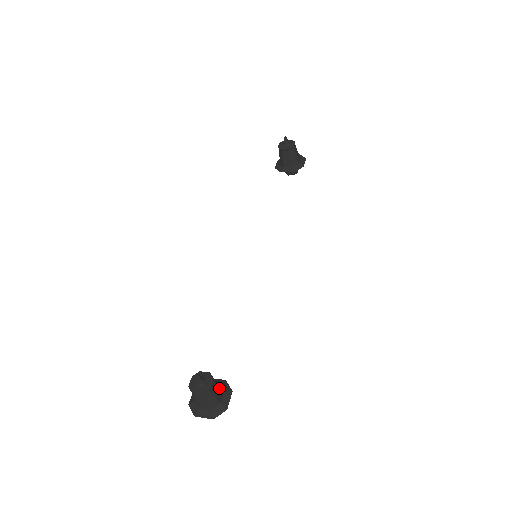
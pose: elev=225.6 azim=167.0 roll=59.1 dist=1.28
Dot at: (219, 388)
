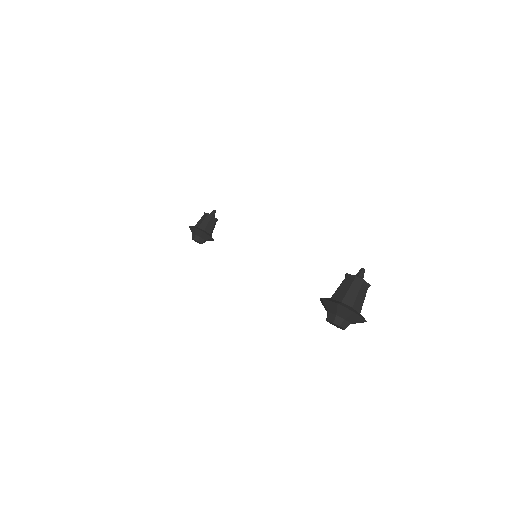
Dot at: occluded
